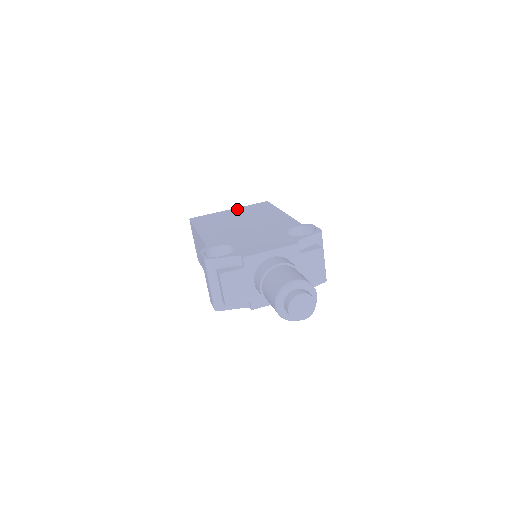
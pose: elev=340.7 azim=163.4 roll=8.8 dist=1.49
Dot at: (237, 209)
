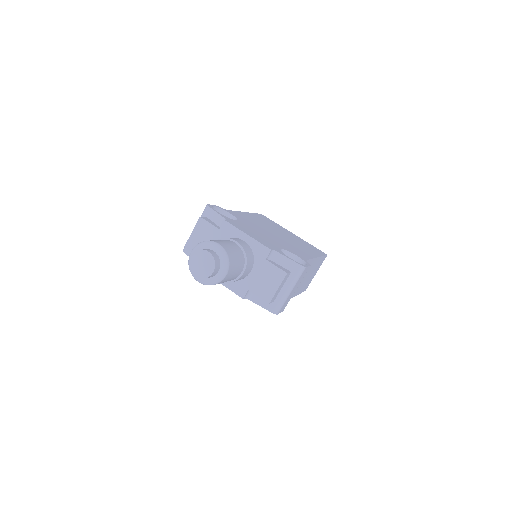
Dot at: (298, 237)
